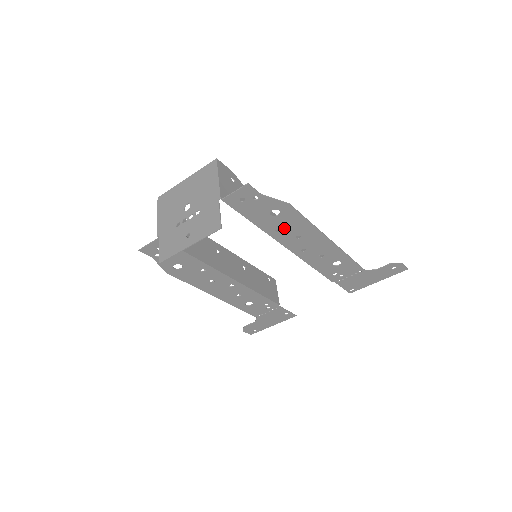
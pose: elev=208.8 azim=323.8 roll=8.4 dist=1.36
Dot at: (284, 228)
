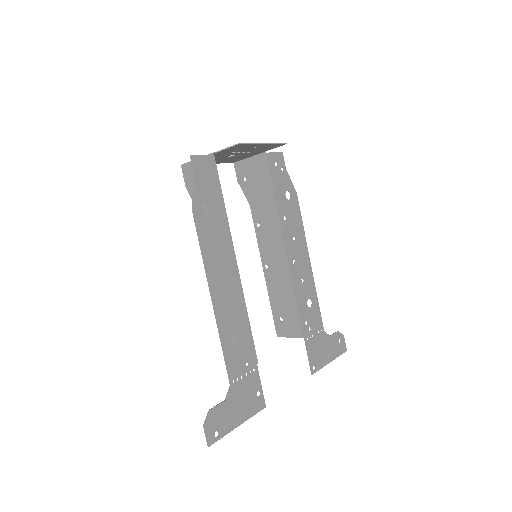
Dot at: (289, 219)
